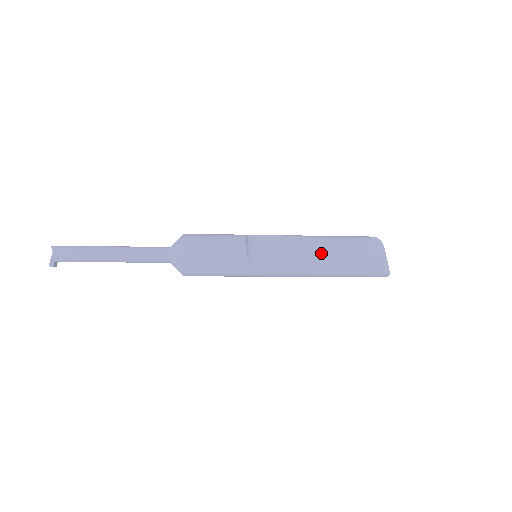
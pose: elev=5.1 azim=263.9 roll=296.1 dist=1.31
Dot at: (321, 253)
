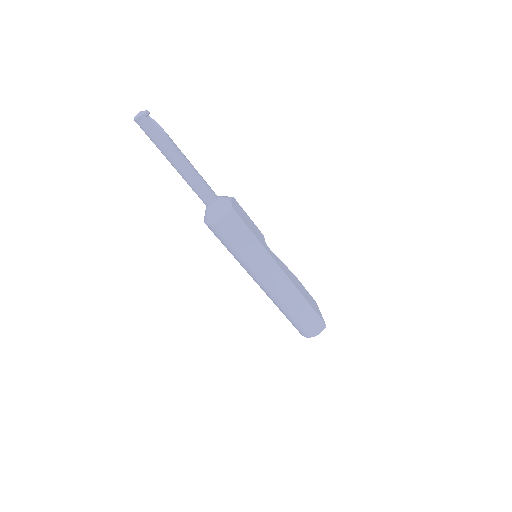
Dot at: (296, 277)
